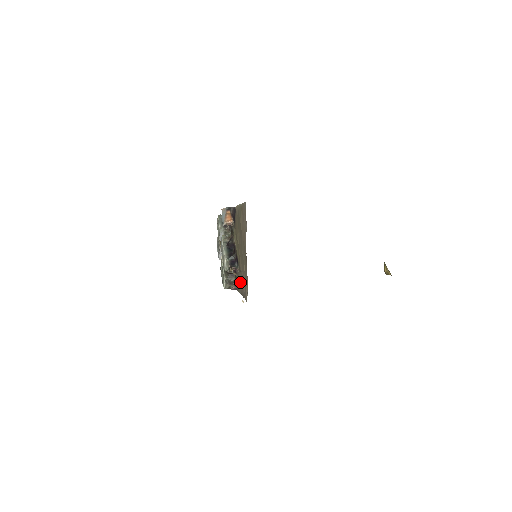
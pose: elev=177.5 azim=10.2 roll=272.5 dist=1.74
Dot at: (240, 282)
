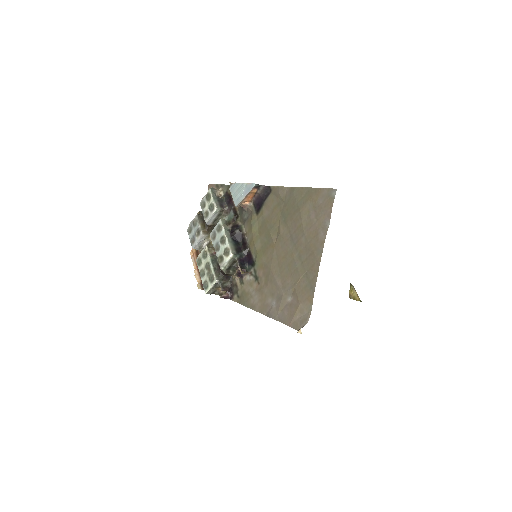
Dot at: (257, 293)
